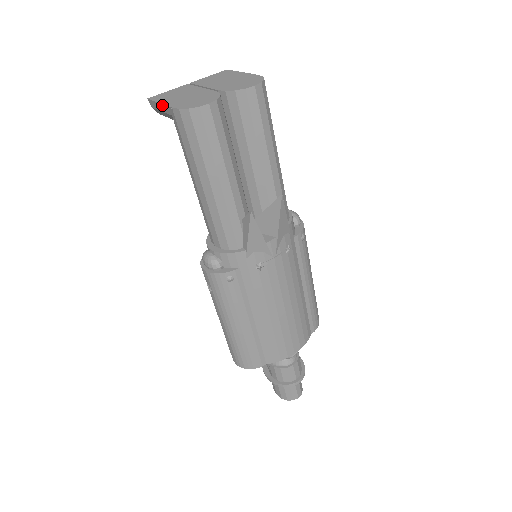
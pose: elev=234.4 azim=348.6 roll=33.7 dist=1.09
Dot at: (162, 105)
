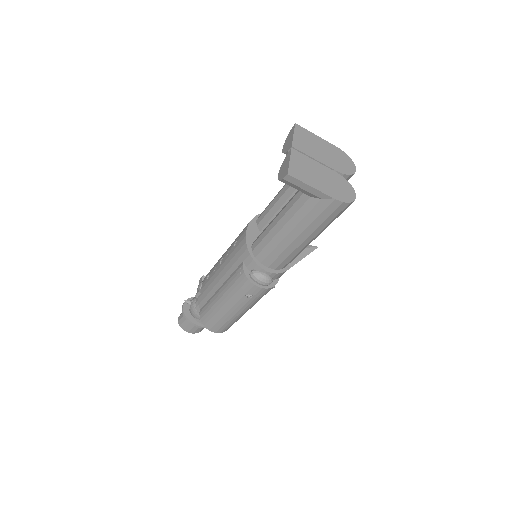
Dot at: (316, 190)
